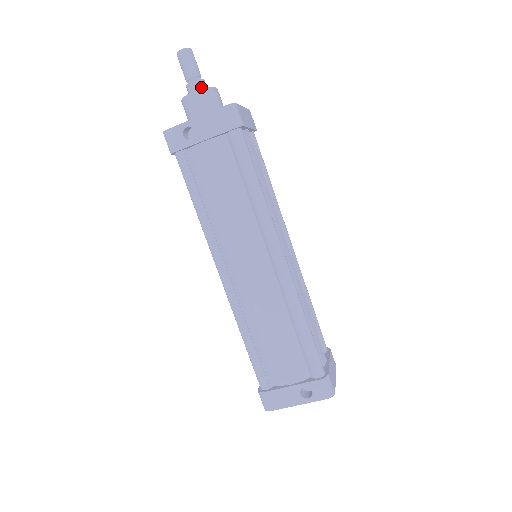
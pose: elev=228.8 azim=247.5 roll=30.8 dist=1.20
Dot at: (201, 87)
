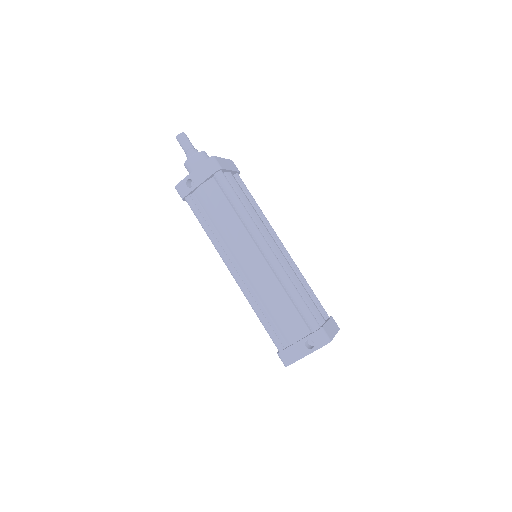
Dot at: occluded
